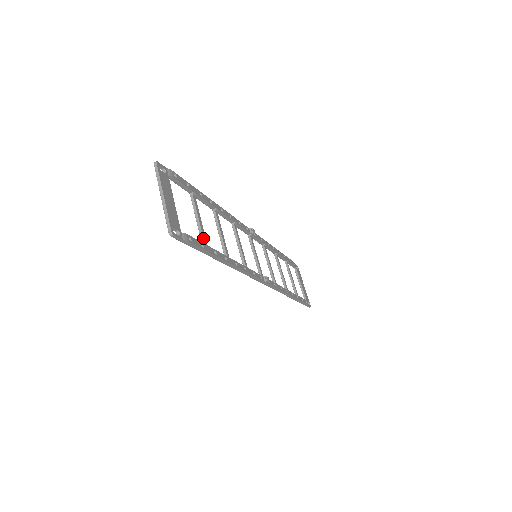
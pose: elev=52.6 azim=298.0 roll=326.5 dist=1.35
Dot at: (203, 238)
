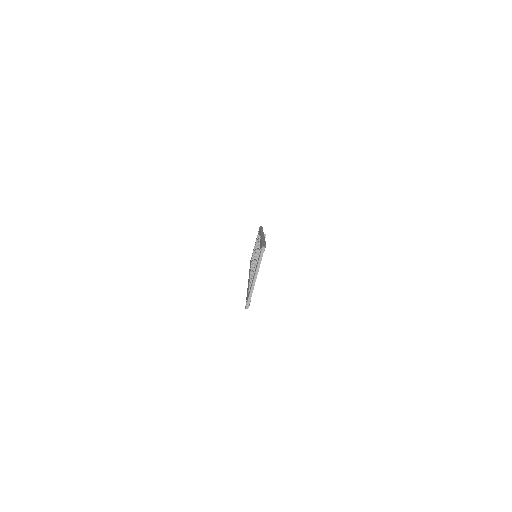
Dot at: occluded
